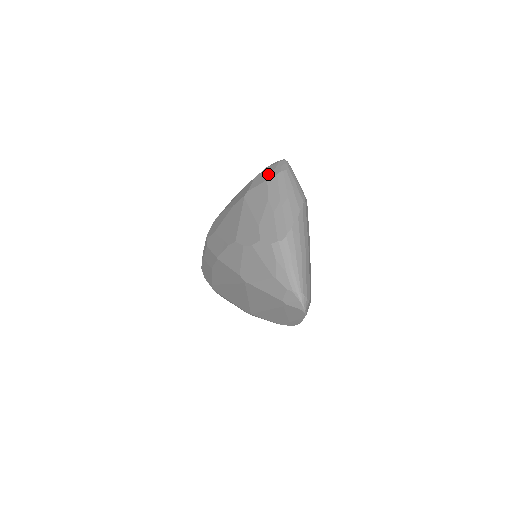
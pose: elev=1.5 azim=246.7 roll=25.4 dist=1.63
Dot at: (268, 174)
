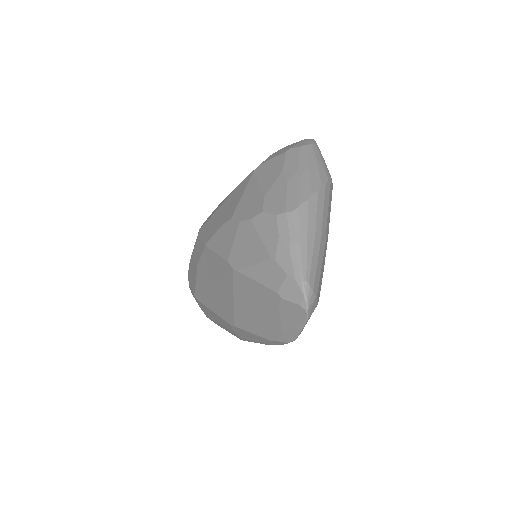
Dot at: (288, 147)
